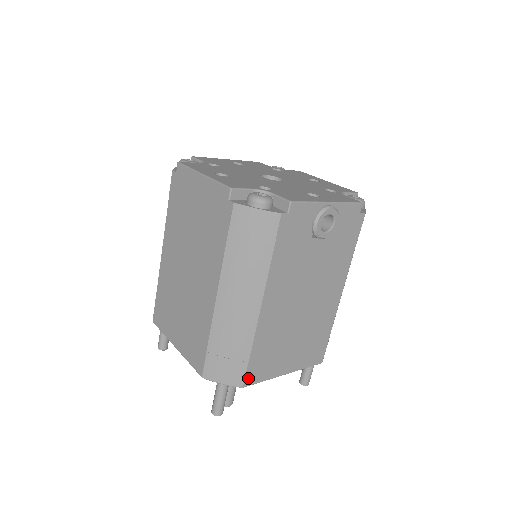
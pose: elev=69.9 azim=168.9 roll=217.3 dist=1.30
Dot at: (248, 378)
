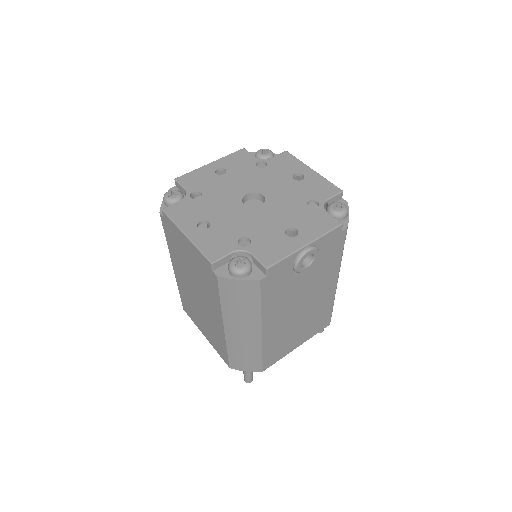
Dot at: (265, 366)
